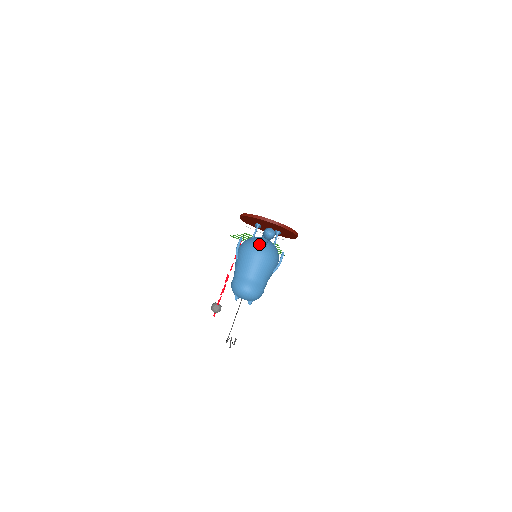
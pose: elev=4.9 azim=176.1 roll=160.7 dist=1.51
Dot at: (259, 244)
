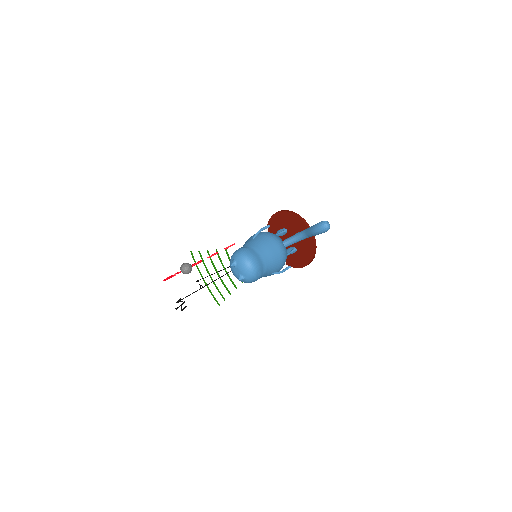
Dot at: (282, 241)
